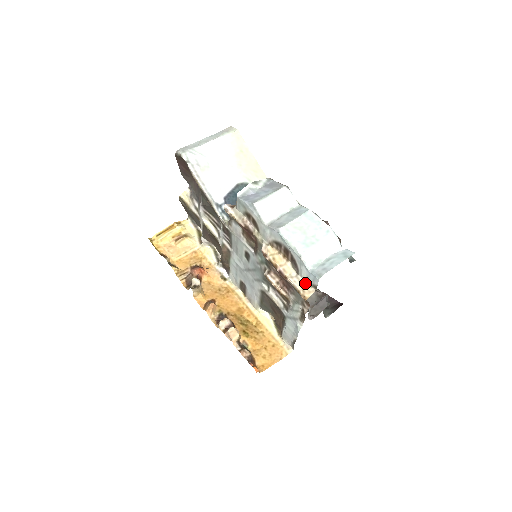
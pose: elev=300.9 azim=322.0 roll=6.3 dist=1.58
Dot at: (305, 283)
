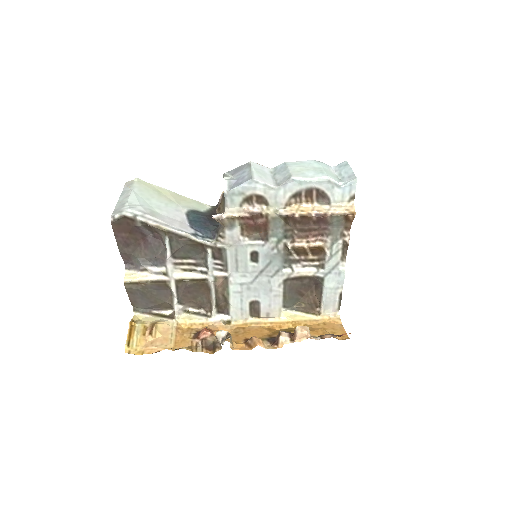
Dot at: (342, 204)
